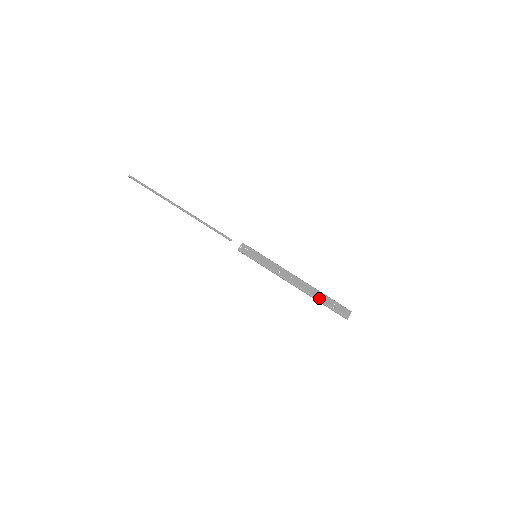
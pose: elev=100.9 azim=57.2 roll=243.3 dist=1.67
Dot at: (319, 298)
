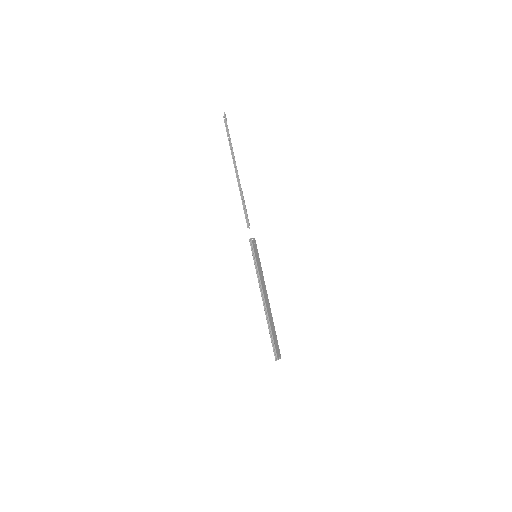
Dot at: (271, 327)
